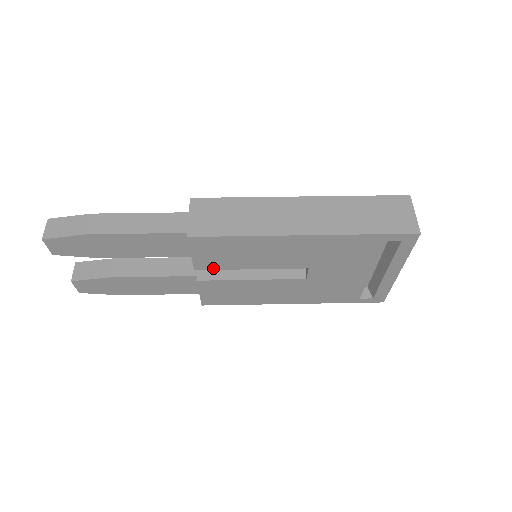
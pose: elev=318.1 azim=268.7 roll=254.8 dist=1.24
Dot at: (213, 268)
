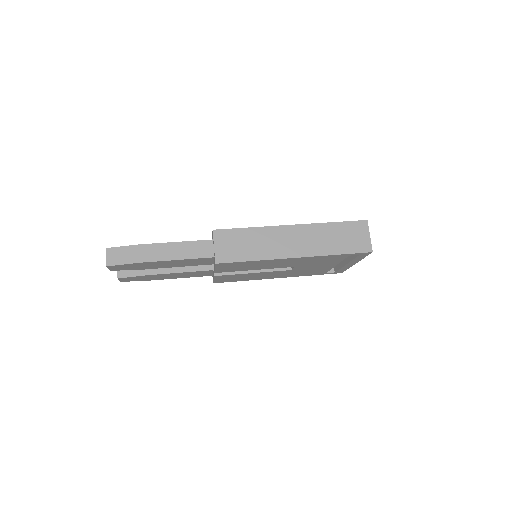
Dot at: (228, 271)
